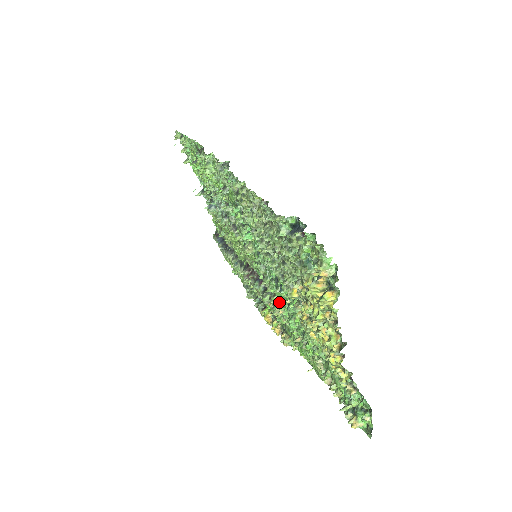
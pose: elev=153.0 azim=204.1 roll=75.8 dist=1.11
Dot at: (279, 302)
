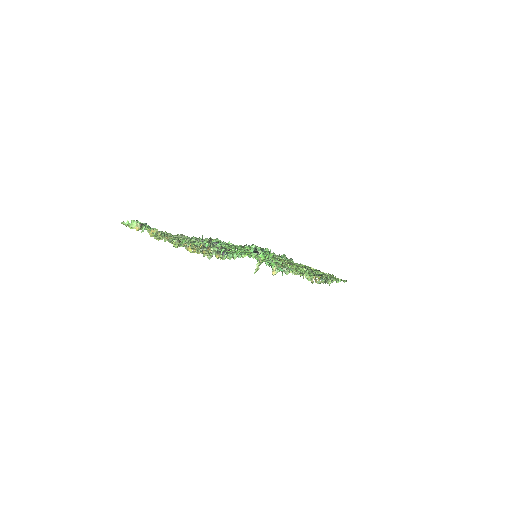
Dot at: occluded
